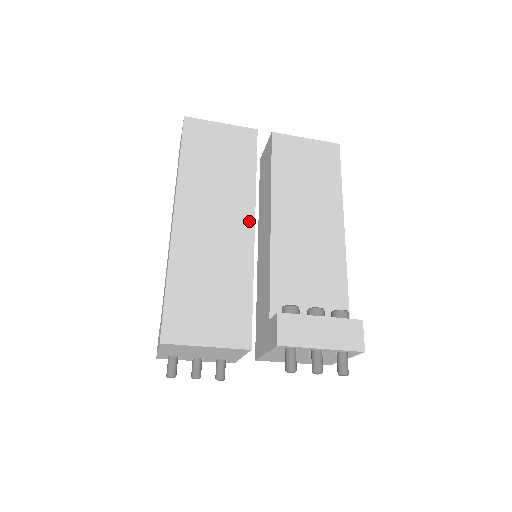
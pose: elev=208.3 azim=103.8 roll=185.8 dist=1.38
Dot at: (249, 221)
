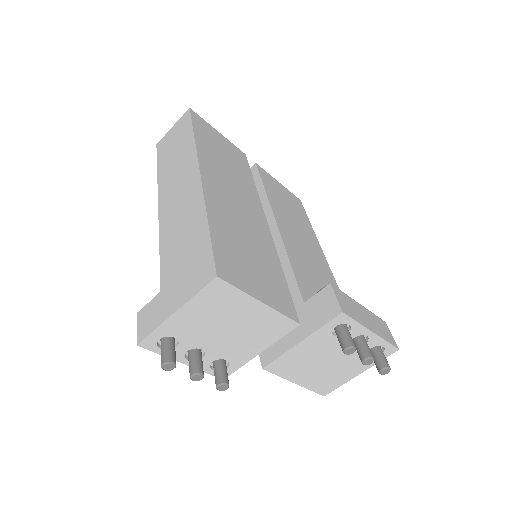
Dot at: (261, 213)
